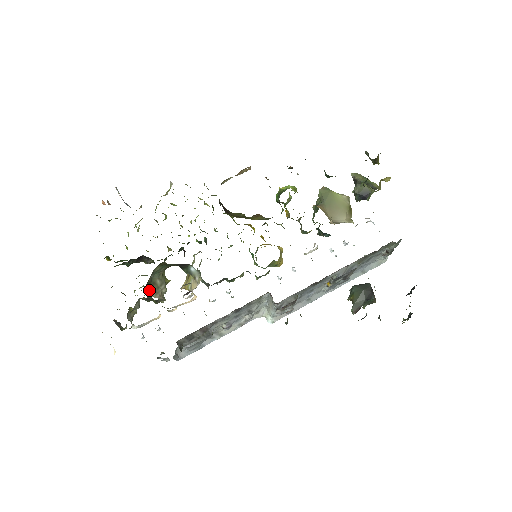
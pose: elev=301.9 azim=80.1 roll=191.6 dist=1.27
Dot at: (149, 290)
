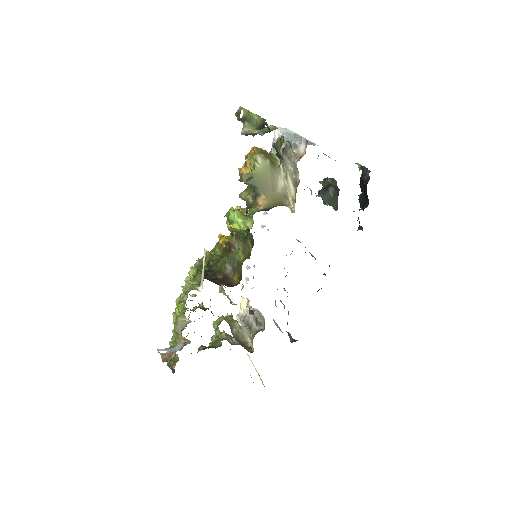
Dot at: (245, 345)
